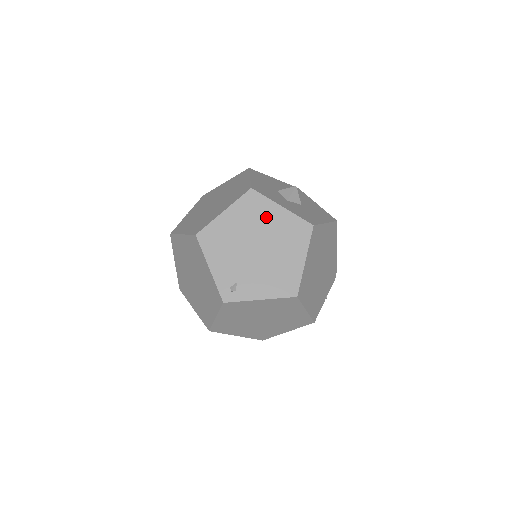
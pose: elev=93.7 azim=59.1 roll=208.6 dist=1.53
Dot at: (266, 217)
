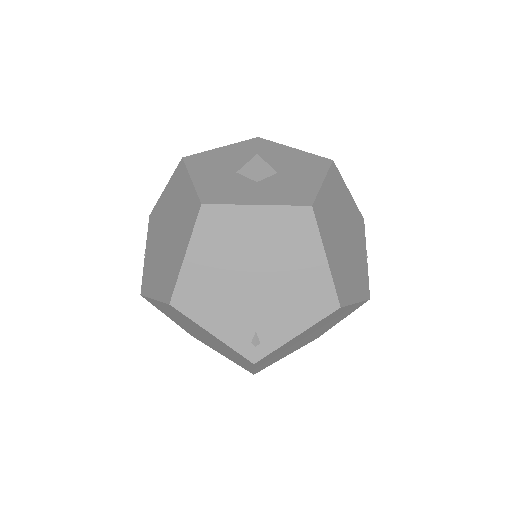
Dot at: (244, 231)
